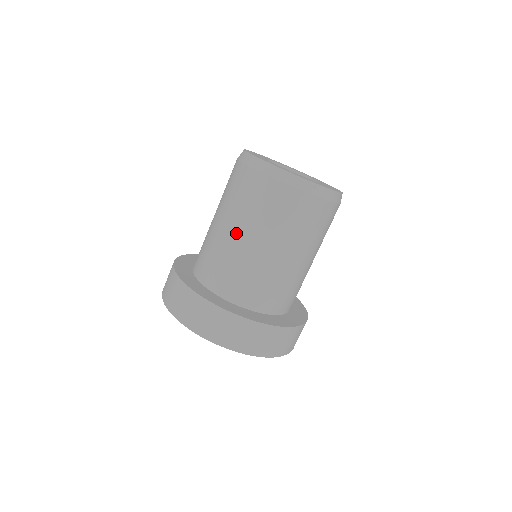
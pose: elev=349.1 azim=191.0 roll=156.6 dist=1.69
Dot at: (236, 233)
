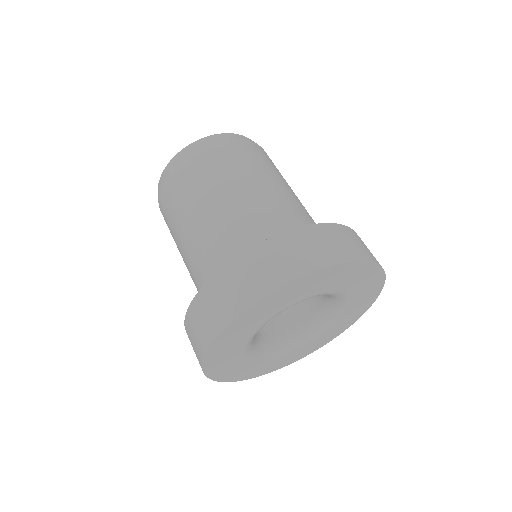
Dot at: (241, 190)
